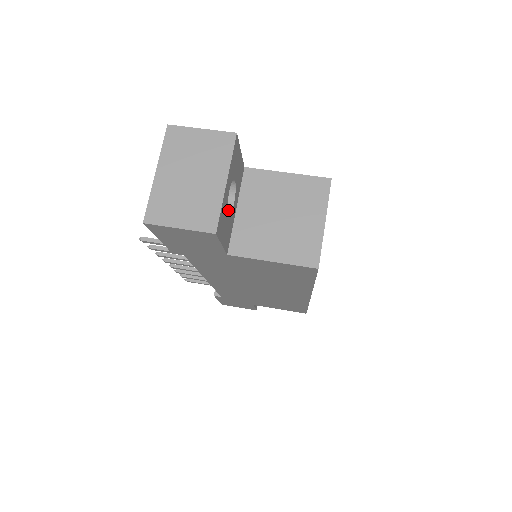
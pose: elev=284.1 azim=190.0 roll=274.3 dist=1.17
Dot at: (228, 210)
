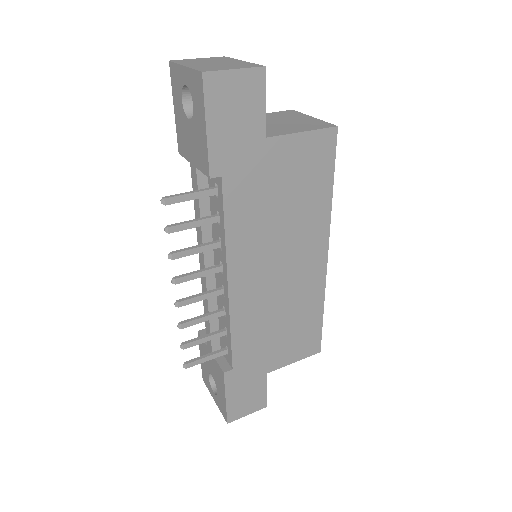
Dot at: occluded
